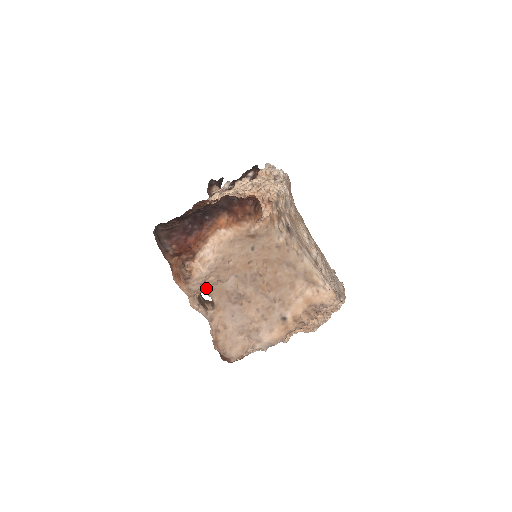
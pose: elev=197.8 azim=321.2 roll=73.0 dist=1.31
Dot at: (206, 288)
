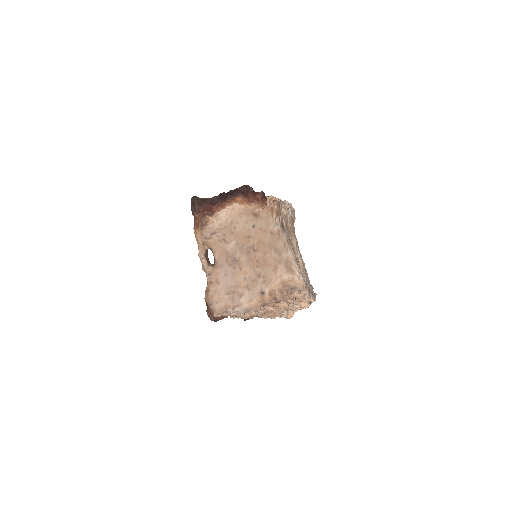
Dot at: (213, 242)
